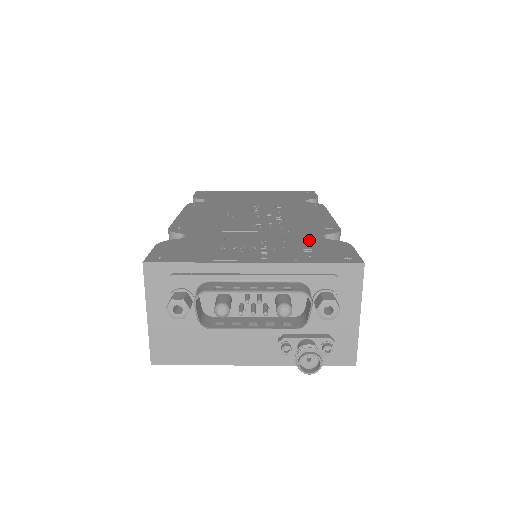
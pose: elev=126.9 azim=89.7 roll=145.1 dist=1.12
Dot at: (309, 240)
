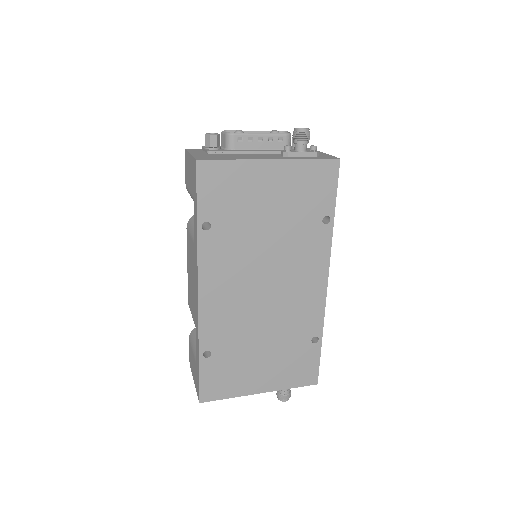
Dot at: occluded
